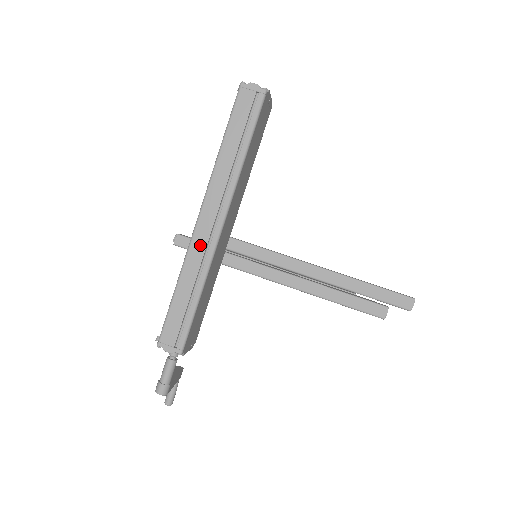
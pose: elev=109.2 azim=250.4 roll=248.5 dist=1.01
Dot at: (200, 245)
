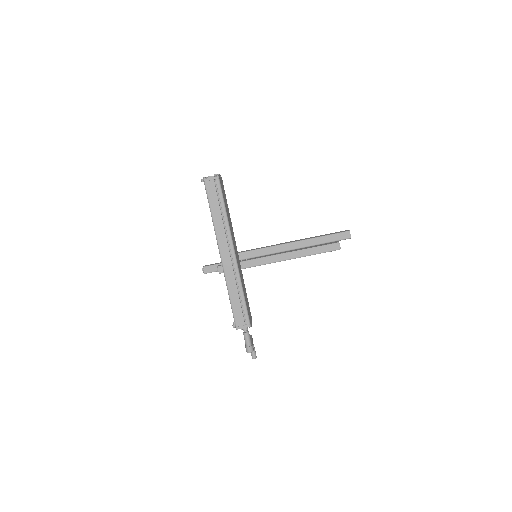
Dot at: (229, 269)
